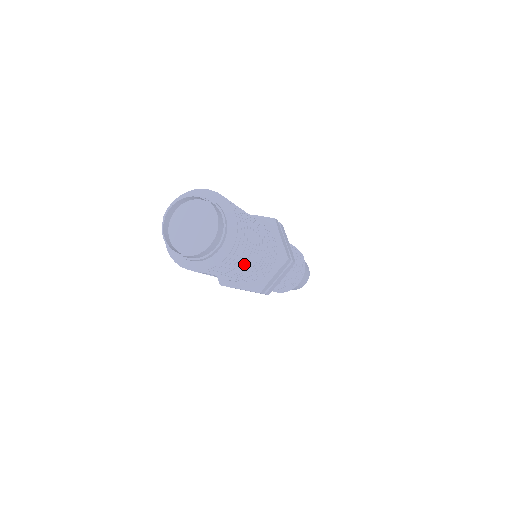
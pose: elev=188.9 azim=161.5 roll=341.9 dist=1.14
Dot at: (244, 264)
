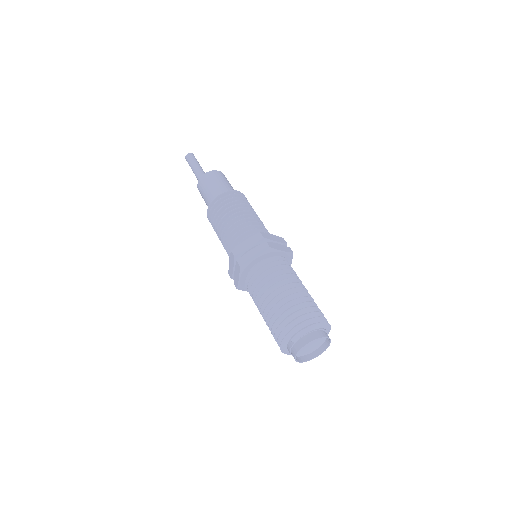
Dot at: occluded
